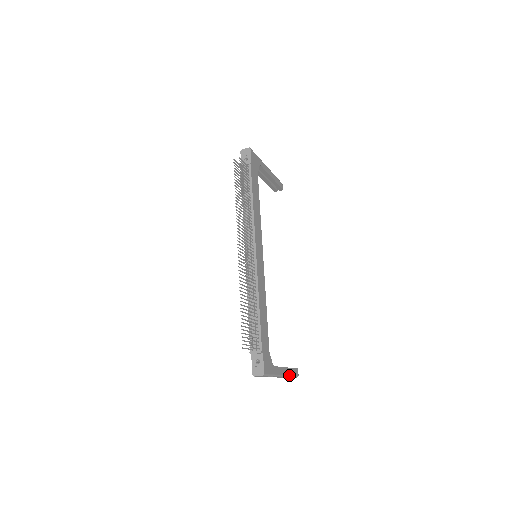
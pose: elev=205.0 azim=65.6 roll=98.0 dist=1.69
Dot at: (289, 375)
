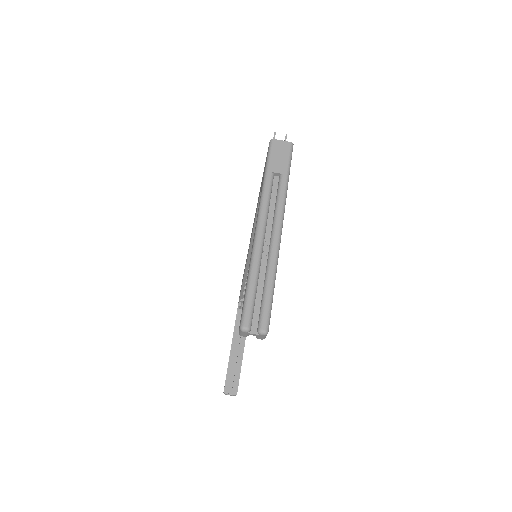
Dot at: (276, 267)
